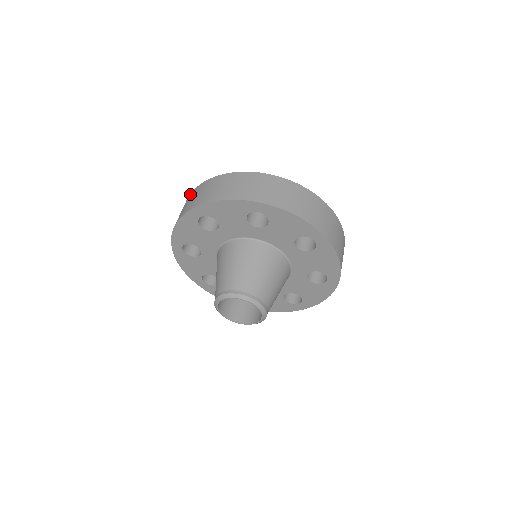
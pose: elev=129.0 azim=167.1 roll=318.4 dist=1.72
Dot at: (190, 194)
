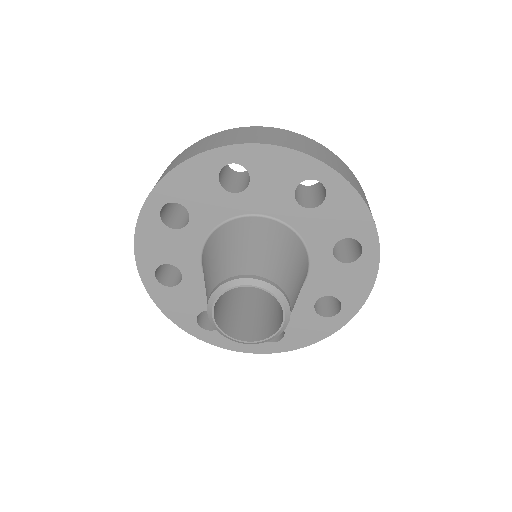
Dot at: occluded
